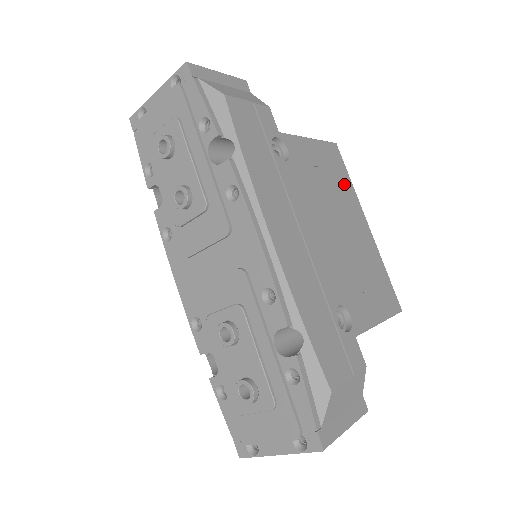
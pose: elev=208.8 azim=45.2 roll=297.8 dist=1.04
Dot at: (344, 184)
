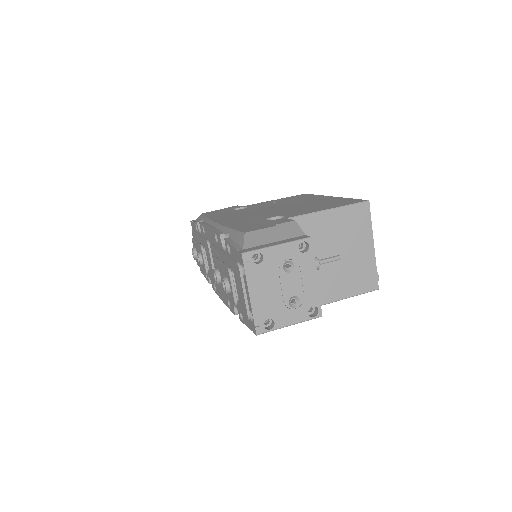
Dot at: (307, 197)
